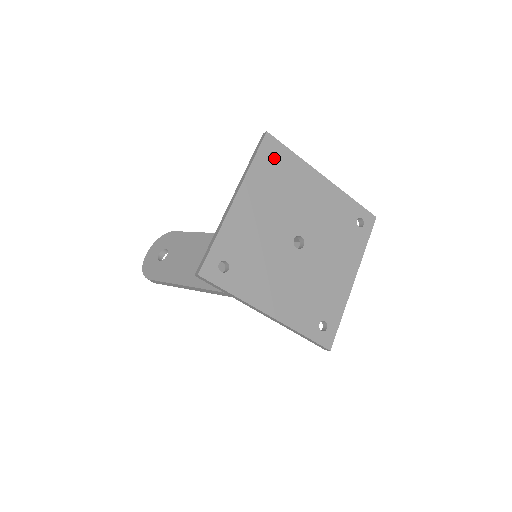
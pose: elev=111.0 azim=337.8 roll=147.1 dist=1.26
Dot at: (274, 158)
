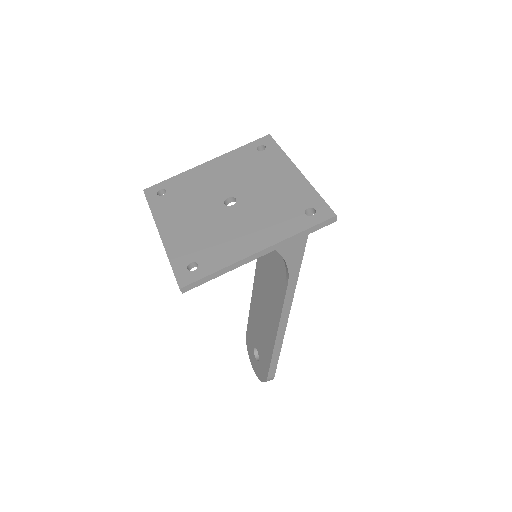
Dot at: occluded
